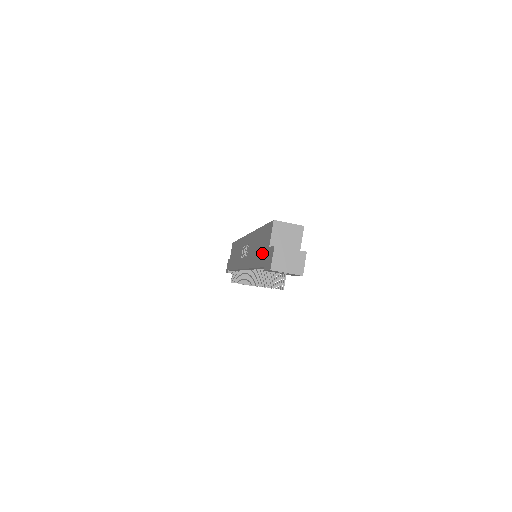
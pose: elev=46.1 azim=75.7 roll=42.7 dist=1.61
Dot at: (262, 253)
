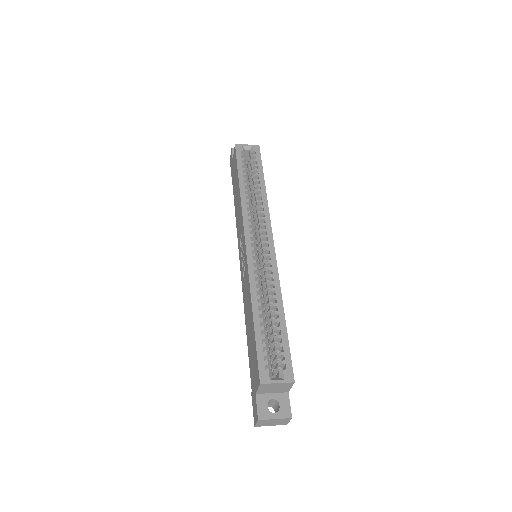
Dot at: (251, 366)
